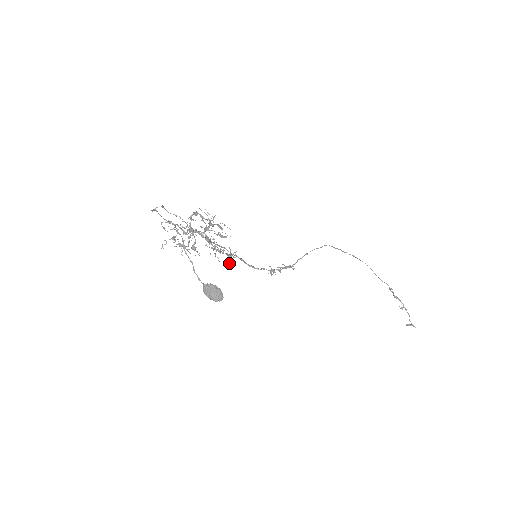
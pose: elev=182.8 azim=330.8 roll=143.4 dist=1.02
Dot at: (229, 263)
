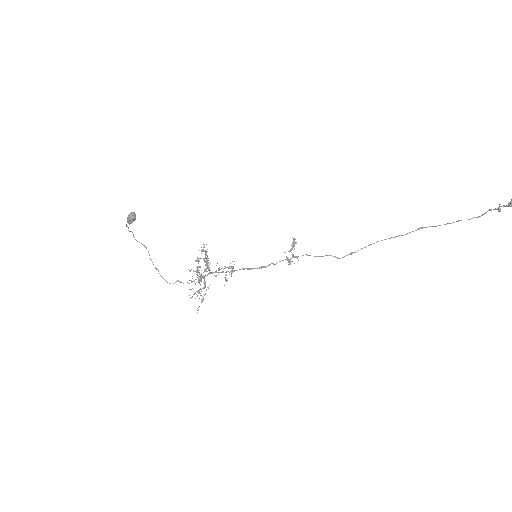
Dot at: occluded
